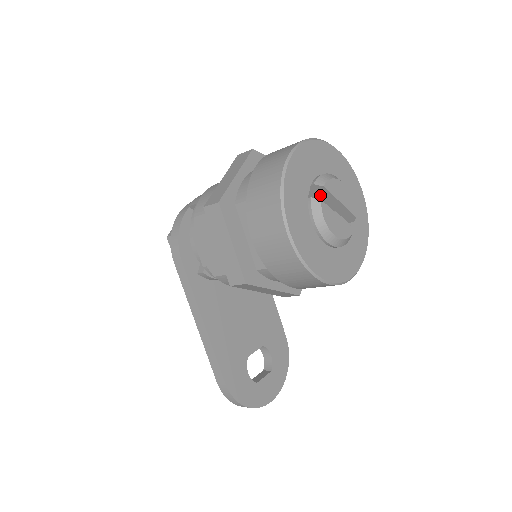
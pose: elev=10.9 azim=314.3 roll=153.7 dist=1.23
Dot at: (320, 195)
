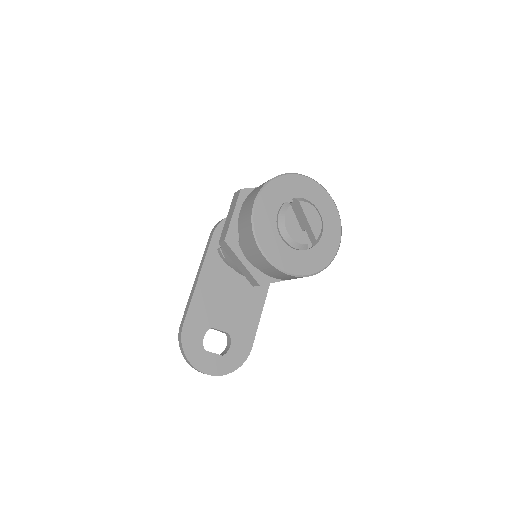
Dot at: (298, 210)
